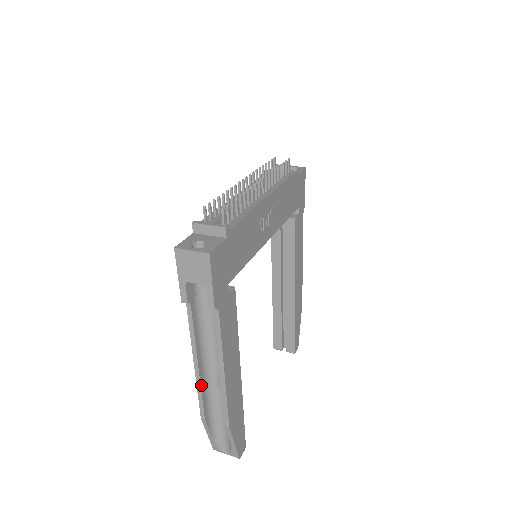
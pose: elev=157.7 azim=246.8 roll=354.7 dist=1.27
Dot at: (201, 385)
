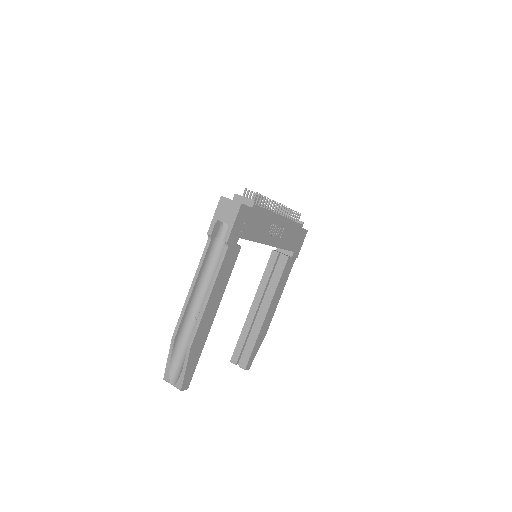
Dot at: (187, 307)
